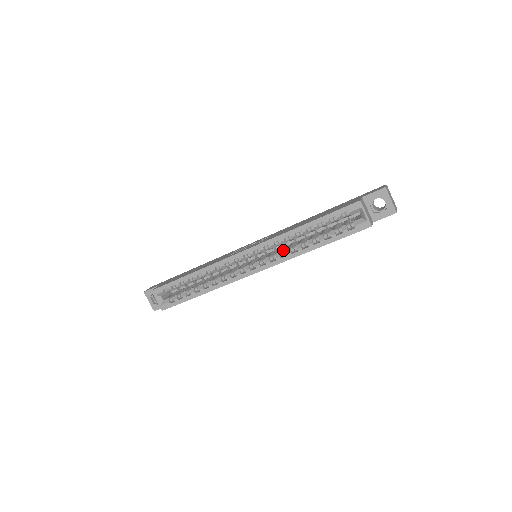
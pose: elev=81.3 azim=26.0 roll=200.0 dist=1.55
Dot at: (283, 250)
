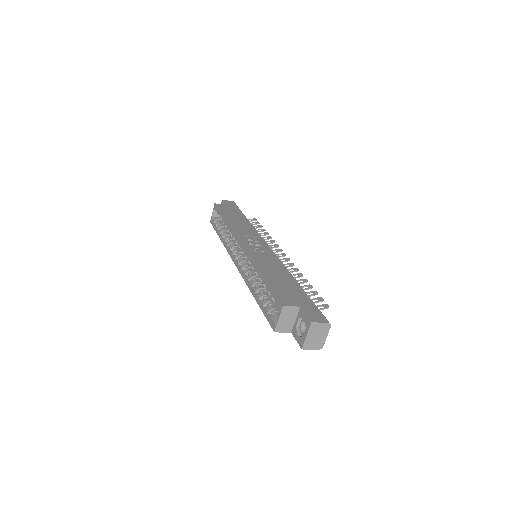
Dot at: (254, 272)
